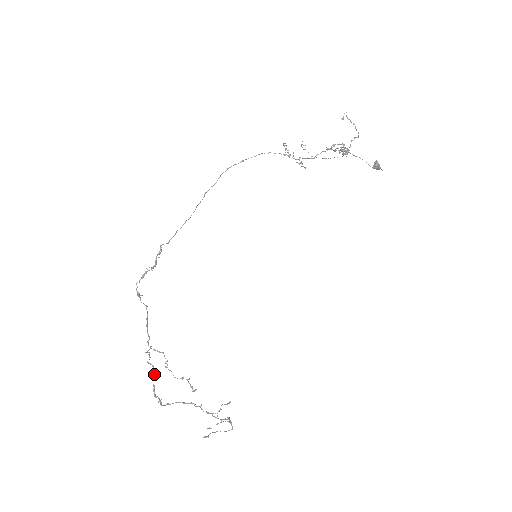
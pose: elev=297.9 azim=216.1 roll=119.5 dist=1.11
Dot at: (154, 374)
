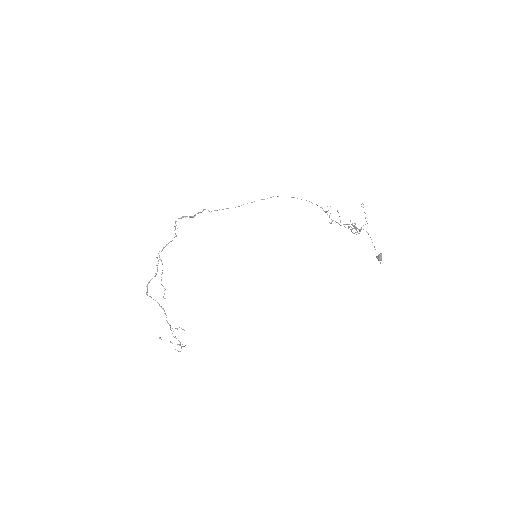
Dot at: (155, 275)
